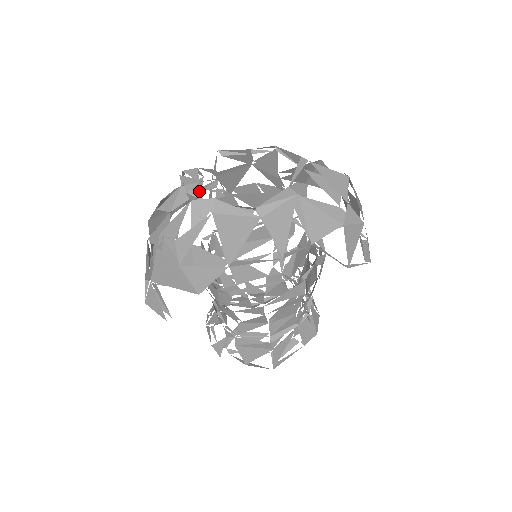
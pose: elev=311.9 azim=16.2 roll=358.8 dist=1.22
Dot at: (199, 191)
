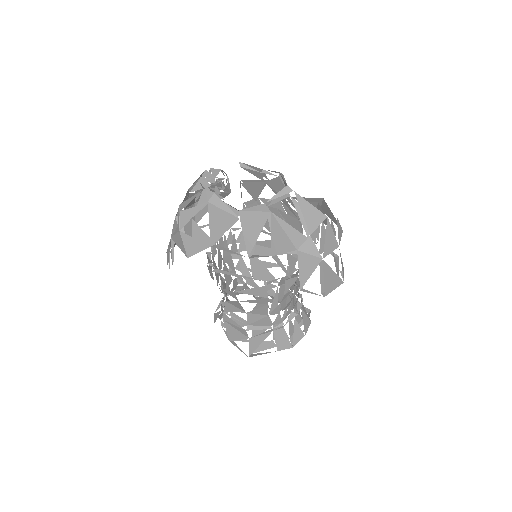
Dot at: occluded
